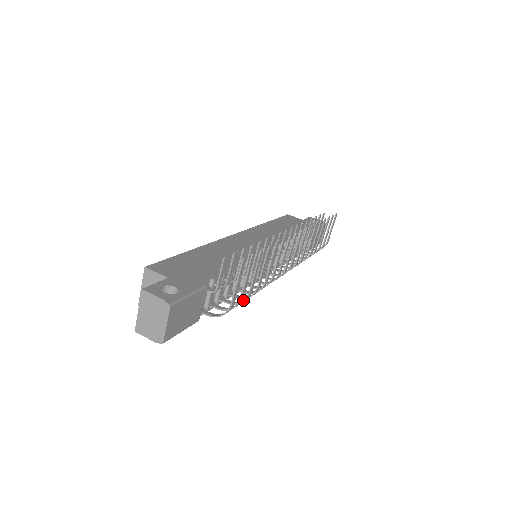
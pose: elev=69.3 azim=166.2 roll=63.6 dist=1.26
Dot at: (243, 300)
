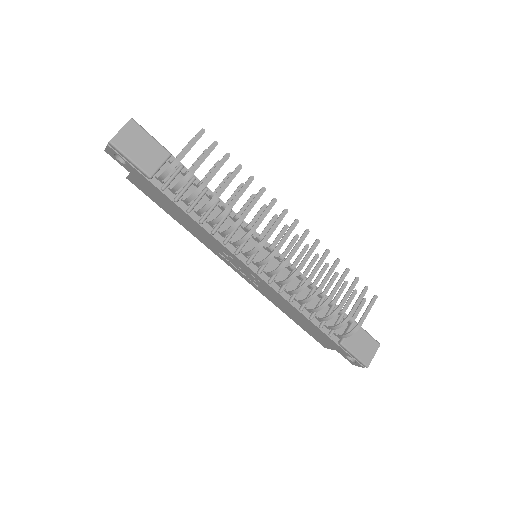
Dot at: (196, 189)
